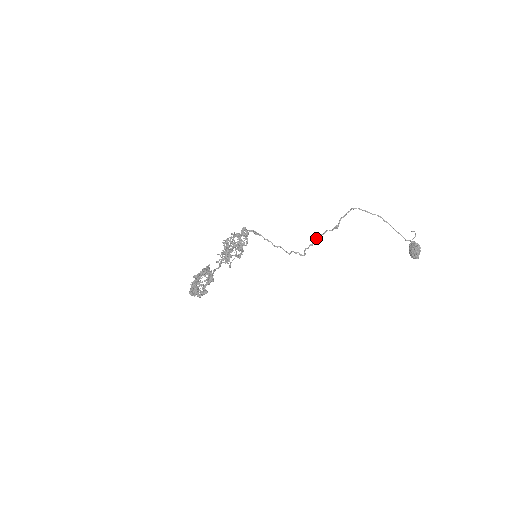
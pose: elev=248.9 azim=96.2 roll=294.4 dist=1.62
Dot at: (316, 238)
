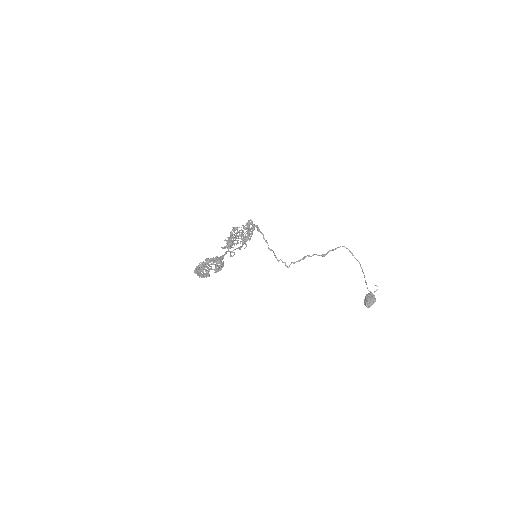
Dot at: (304, 257)
